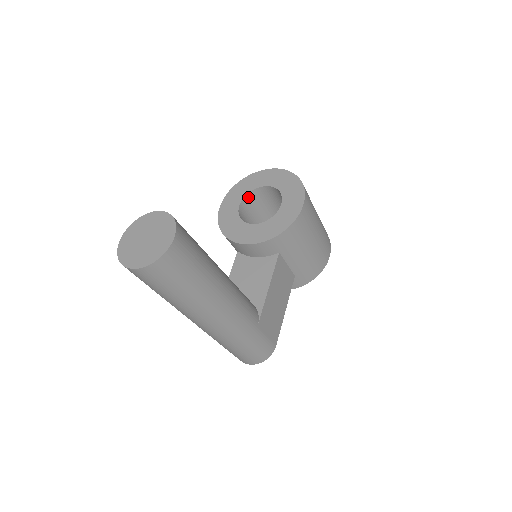
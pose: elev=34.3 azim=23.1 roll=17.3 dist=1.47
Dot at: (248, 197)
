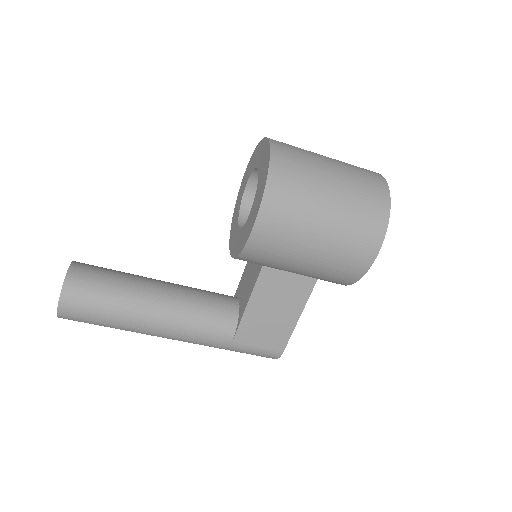
Dot at: (256, 175)
